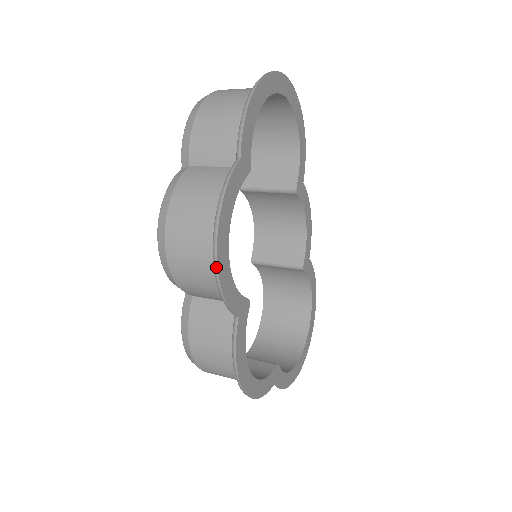
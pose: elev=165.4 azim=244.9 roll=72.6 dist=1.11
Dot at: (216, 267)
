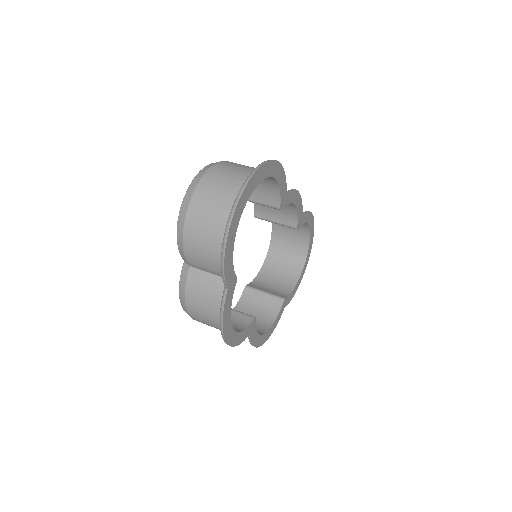
Dot at: occluded
